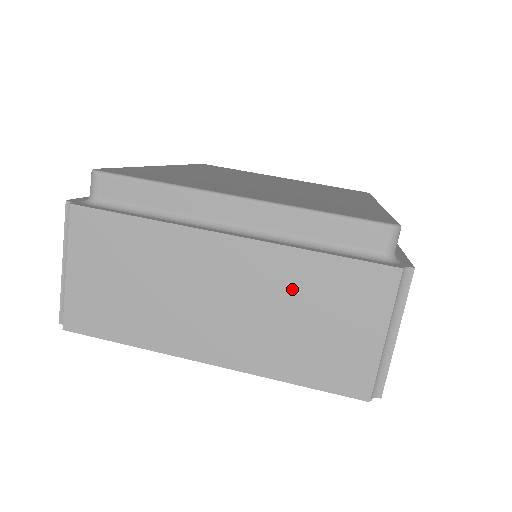
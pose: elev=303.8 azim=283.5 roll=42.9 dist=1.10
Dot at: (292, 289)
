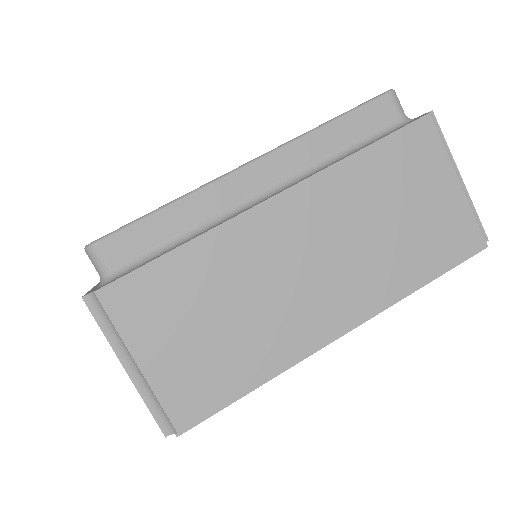
Dot at: (362, 201)
